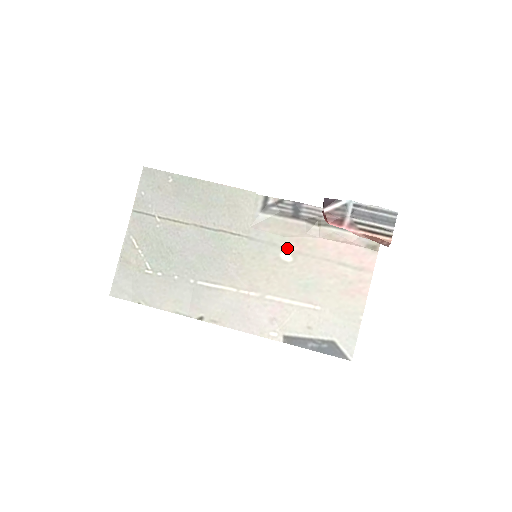
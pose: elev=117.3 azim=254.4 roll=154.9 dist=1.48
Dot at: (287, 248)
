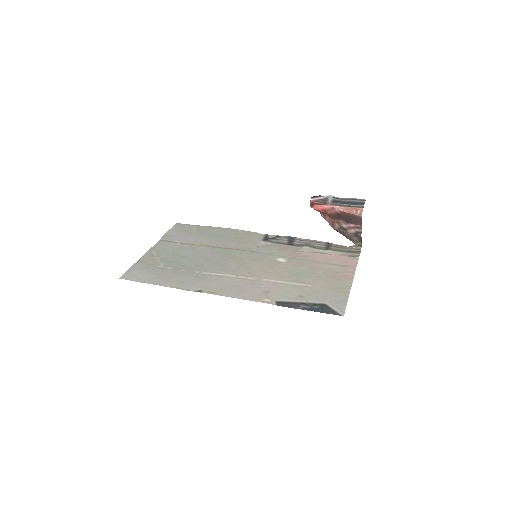
Dot at: (282, 256)
